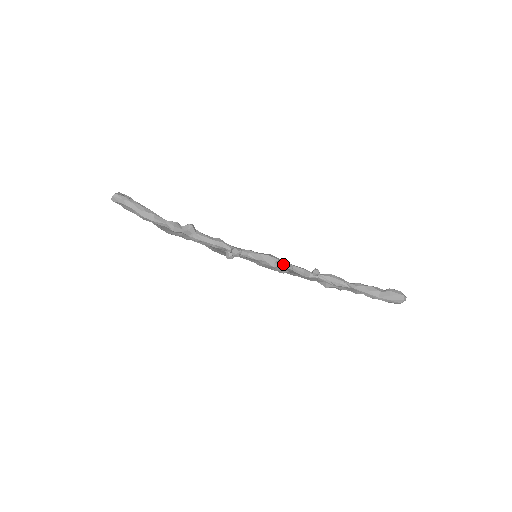
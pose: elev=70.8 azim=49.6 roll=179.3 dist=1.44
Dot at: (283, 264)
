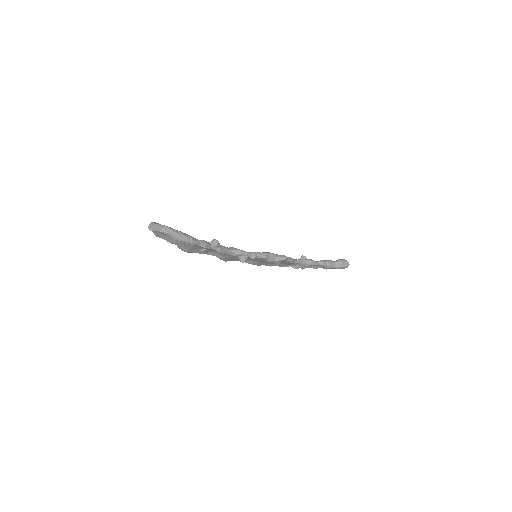
Dot at: (284, 257)
